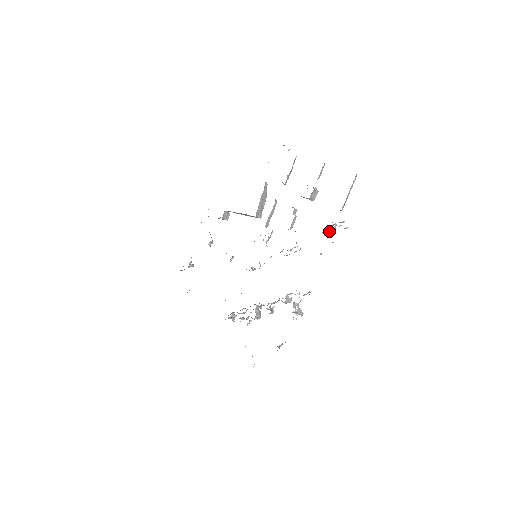
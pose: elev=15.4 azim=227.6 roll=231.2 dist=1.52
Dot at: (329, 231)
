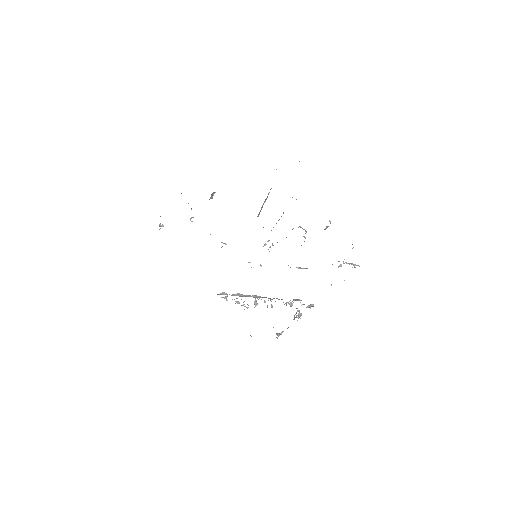
Dot at: (339, 265)
